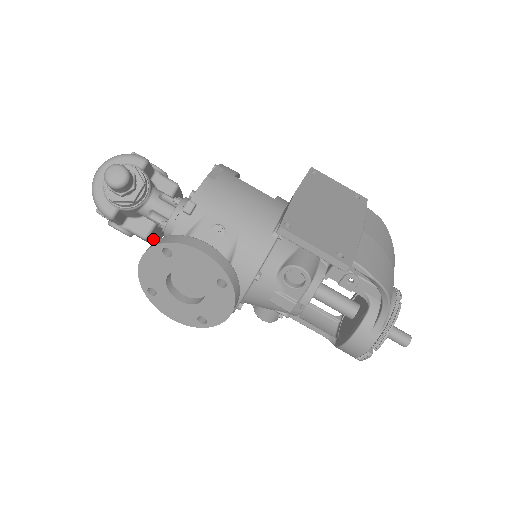
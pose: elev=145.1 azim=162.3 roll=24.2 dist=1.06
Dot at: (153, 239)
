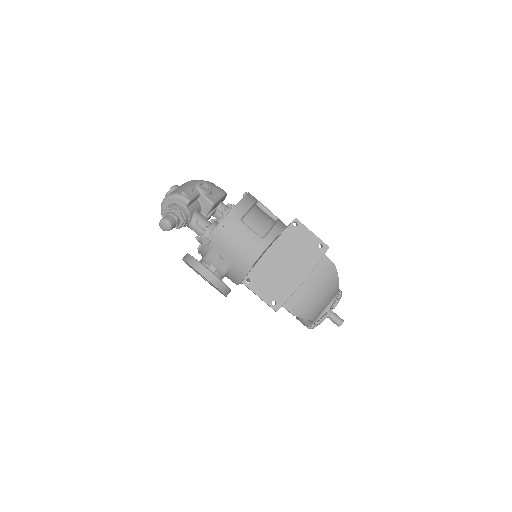
Dot at: occluded
